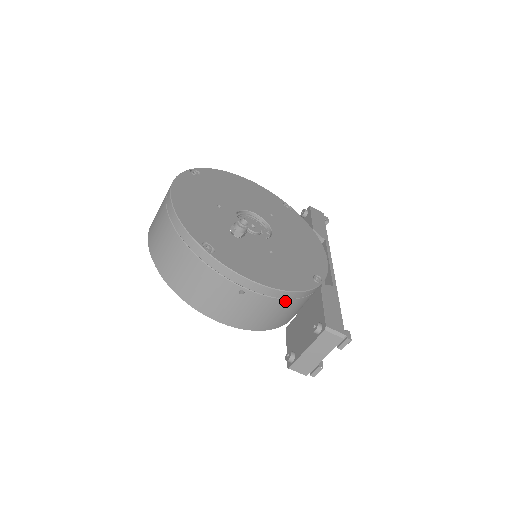
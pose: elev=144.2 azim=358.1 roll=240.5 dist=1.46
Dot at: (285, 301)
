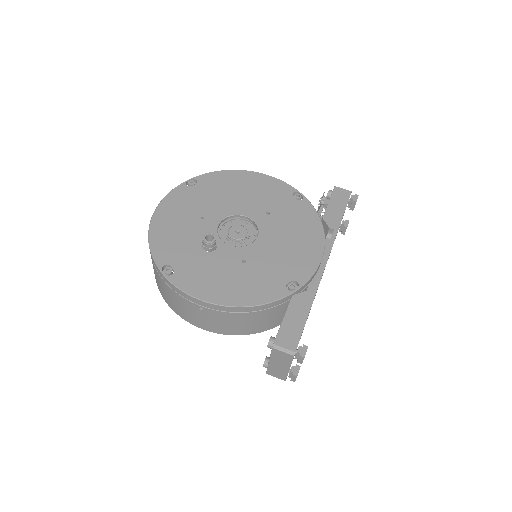
Dot at: (248, 313)
